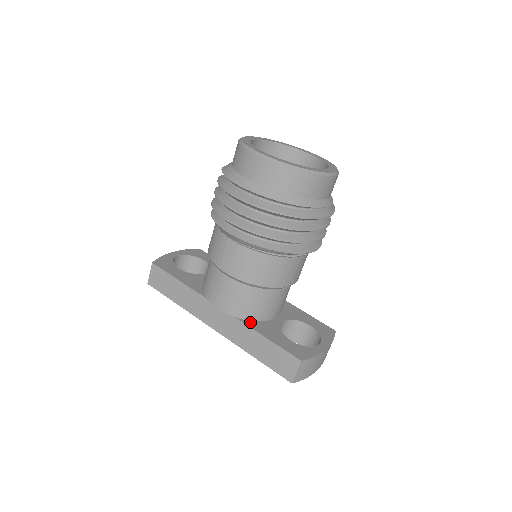
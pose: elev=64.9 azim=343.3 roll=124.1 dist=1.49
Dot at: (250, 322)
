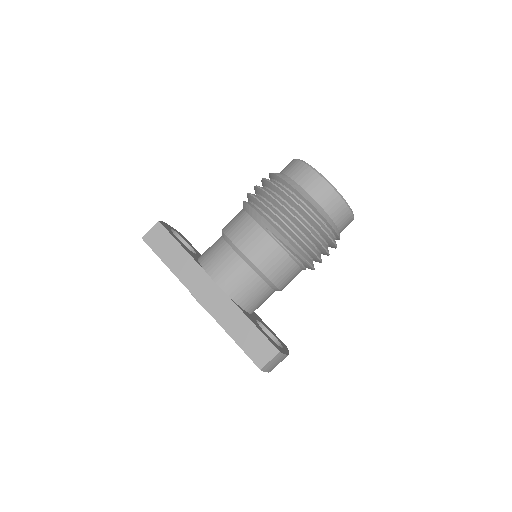
Dot at: (239, 306)
